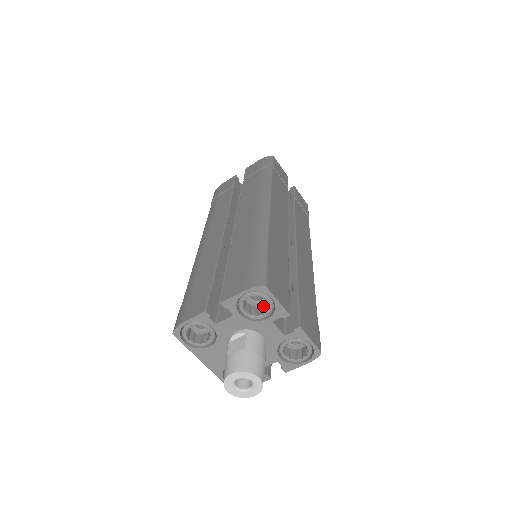
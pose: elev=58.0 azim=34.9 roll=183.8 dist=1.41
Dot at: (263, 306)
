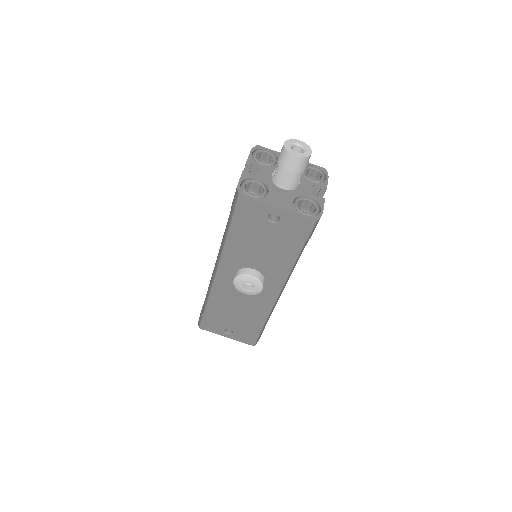
Dot at: occluded
